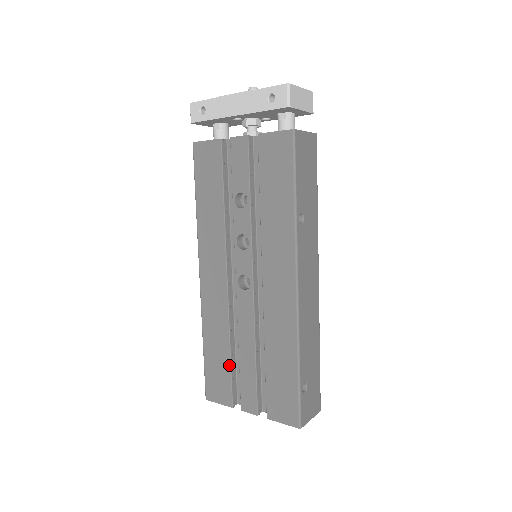
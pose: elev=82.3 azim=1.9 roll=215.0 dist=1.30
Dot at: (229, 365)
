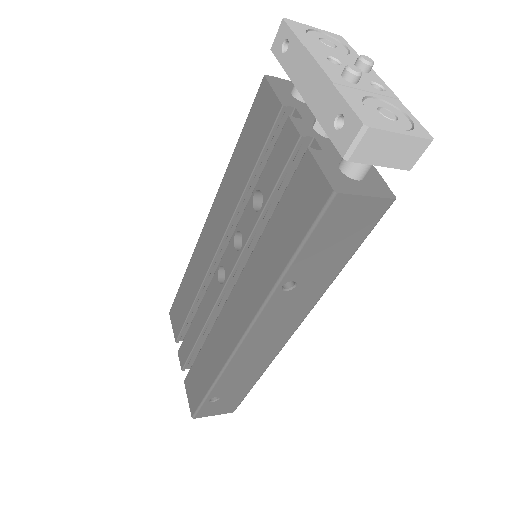
Dot at: (187, 315)
